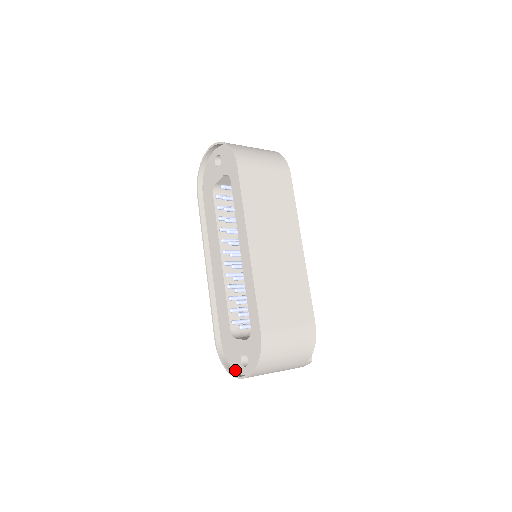
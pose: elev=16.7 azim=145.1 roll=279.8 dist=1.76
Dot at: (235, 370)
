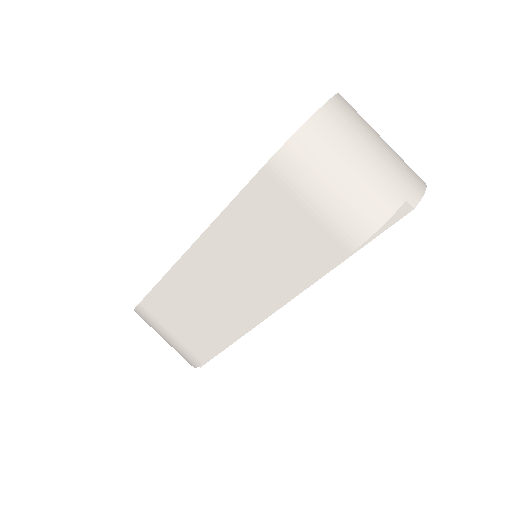
Dot at: occluded
